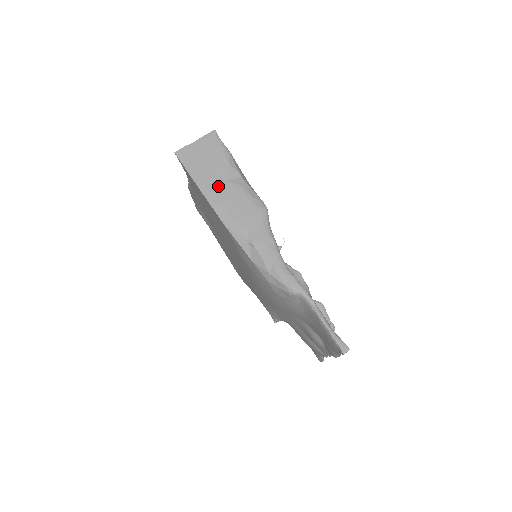
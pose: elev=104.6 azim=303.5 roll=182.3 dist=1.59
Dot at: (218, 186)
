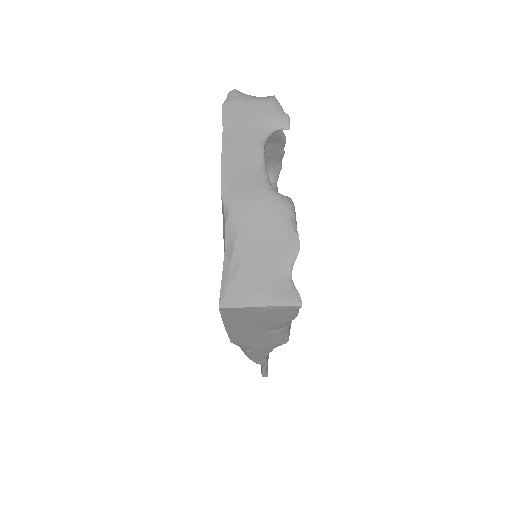
Dot at: (251, 332)
